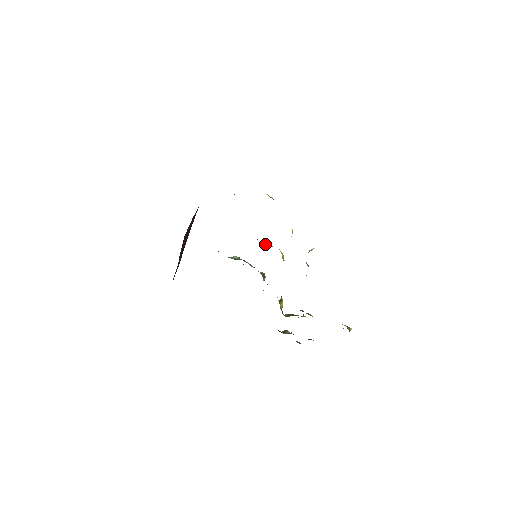
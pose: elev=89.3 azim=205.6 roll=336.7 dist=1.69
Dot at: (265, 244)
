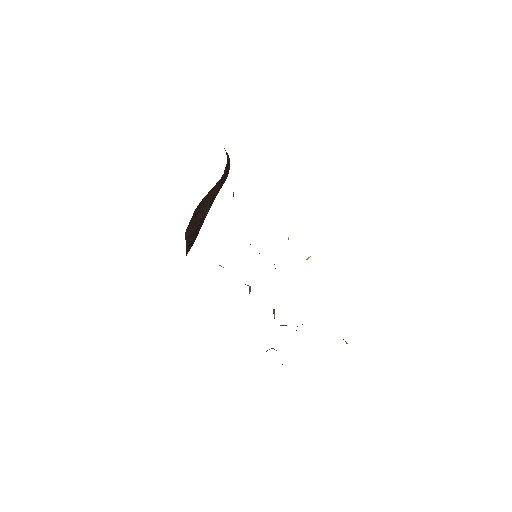
Dot at: occluded
